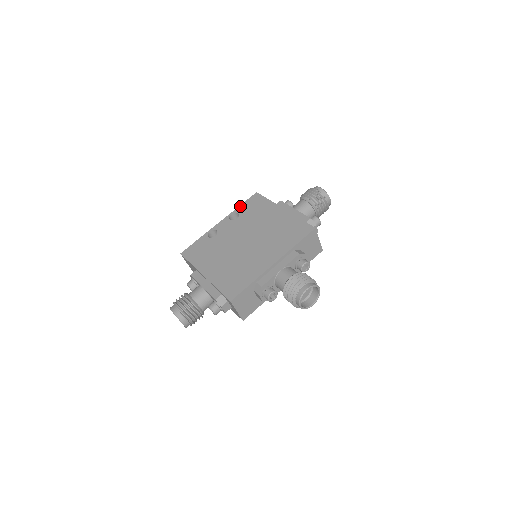
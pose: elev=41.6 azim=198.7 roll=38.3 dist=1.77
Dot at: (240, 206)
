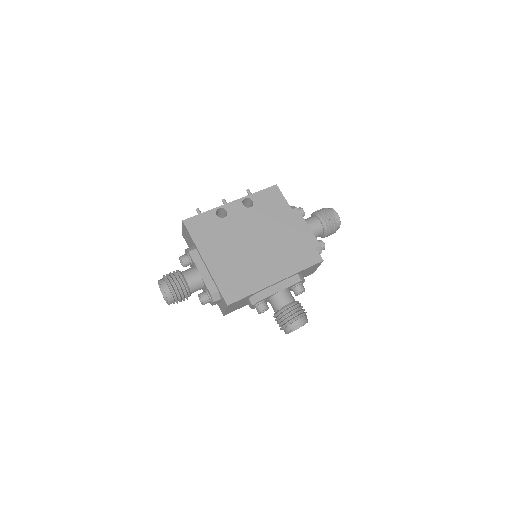
Dot at: (256, 193)
